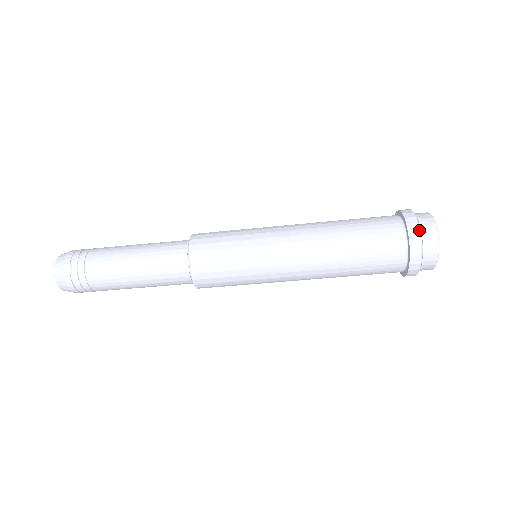
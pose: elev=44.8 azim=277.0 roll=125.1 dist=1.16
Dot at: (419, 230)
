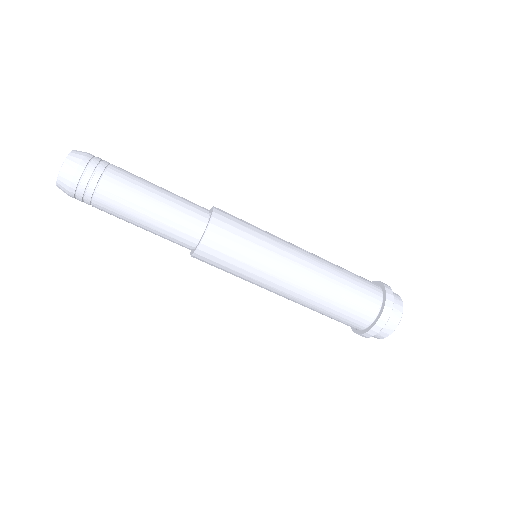
Dot at: (387, 322)
